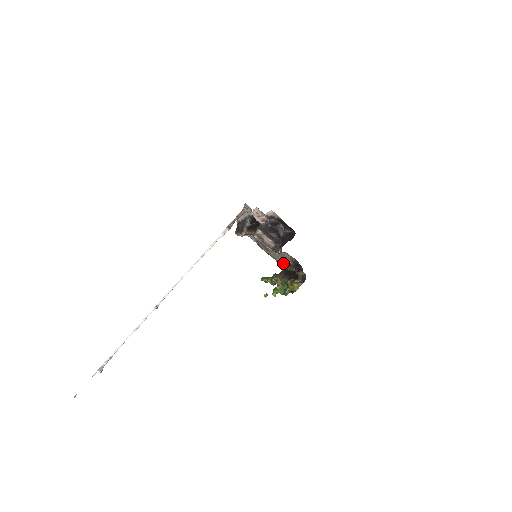
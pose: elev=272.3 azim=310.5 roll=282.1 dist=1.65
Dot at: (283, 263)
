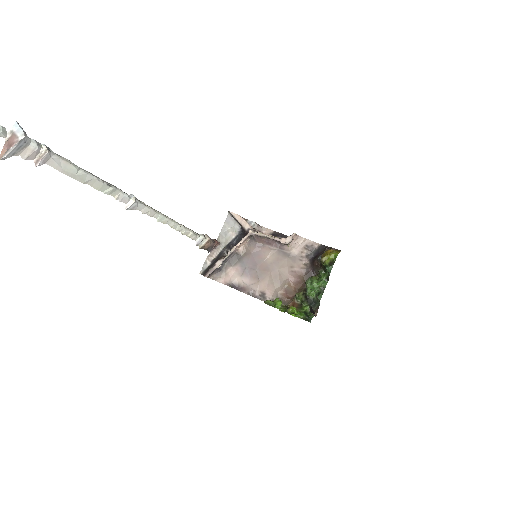
Dot at: (287, 291)
